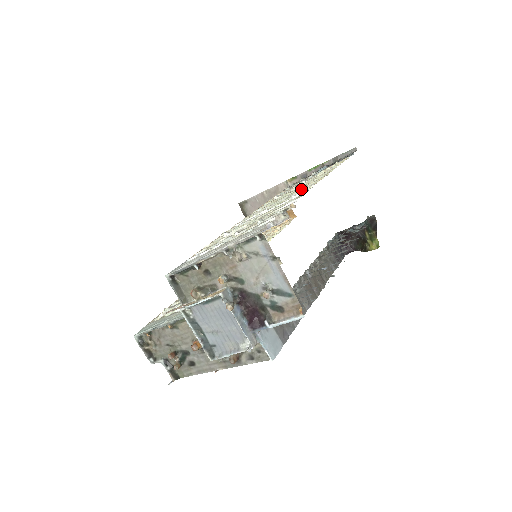
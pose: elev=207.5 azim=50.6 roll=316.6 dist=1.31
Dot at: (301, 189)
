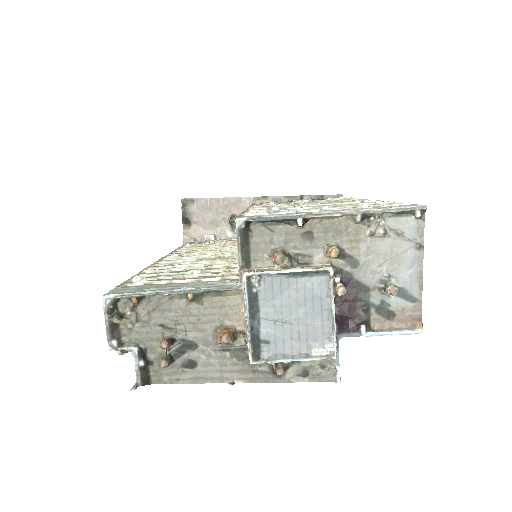
Dot at: (346, 201)
